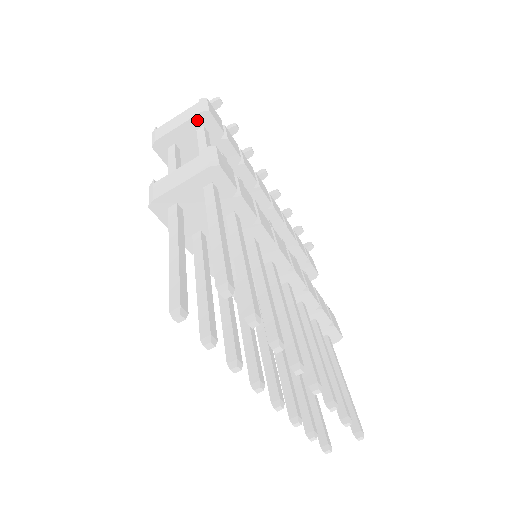
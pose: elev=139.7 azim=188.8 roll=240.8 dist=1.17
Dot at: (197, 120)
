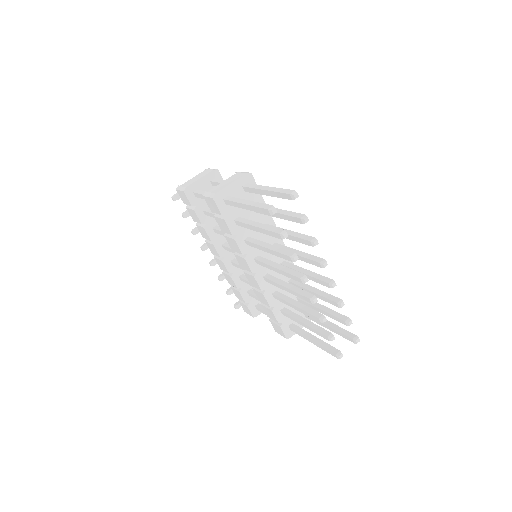
Dot at: (211, 175)
